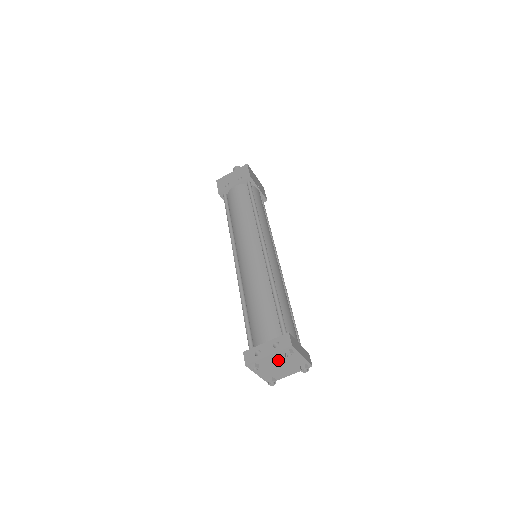
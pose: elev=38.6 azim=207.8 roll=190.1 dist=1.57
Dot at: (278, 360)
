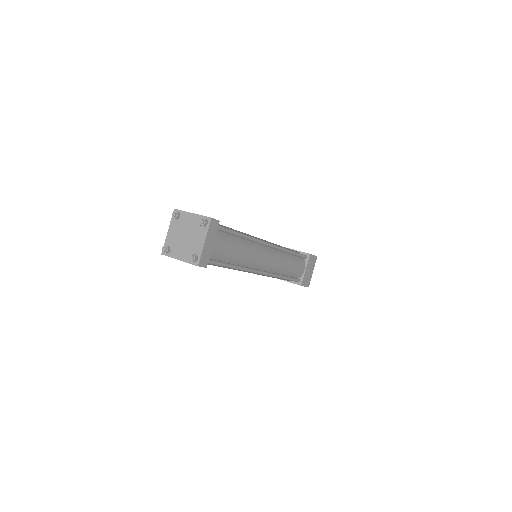
Dot at: (191, 227)
